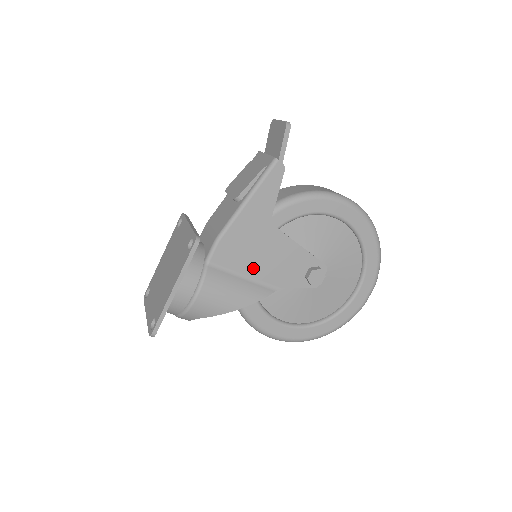
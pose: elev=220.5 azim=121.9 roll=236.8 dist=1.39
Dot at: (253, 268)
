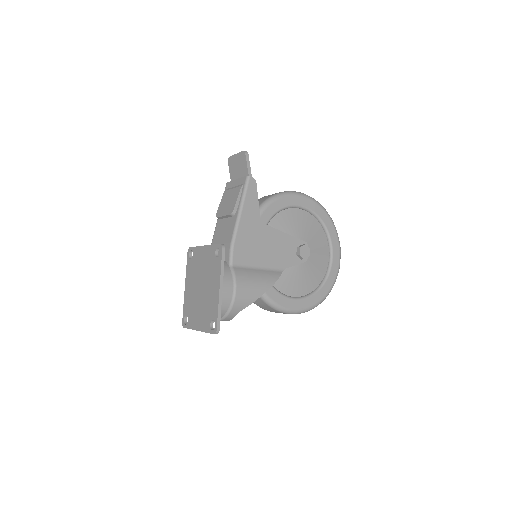
Dot at: (262, 260)
